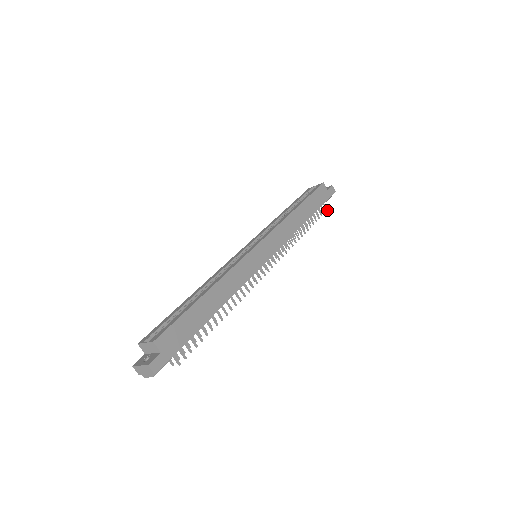
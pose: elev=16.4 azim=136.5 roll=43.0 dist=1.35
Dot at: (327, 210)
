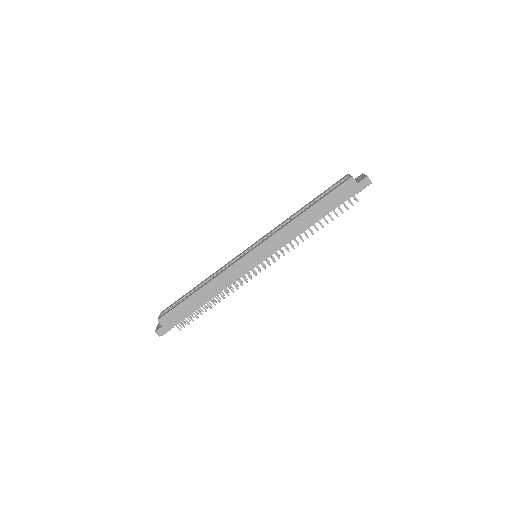
Dot at: occluded
